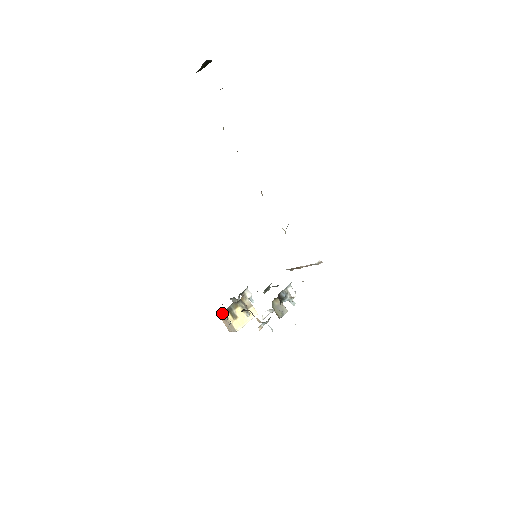
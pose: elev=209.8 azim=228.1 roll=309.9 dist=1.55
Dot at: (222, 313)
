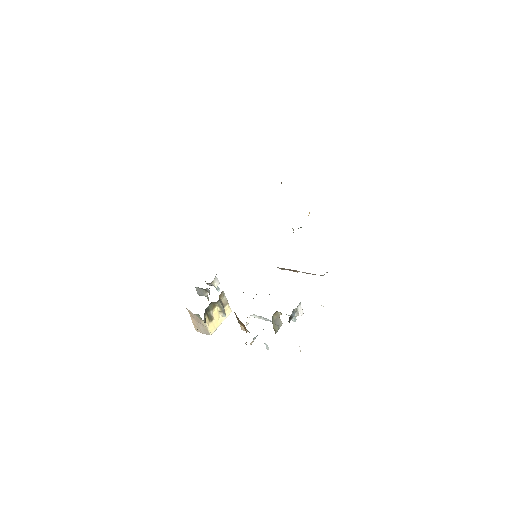
Dot at: (198, 314)
